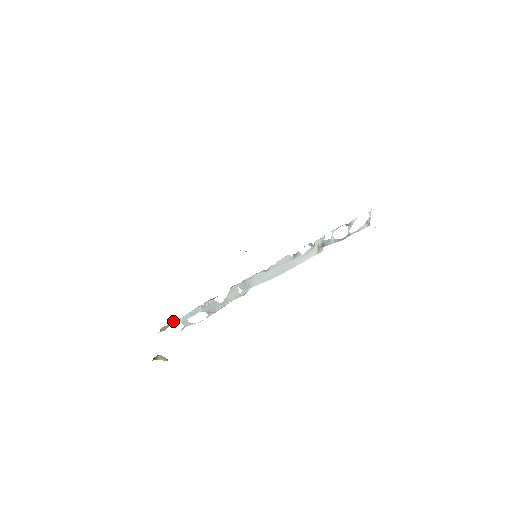
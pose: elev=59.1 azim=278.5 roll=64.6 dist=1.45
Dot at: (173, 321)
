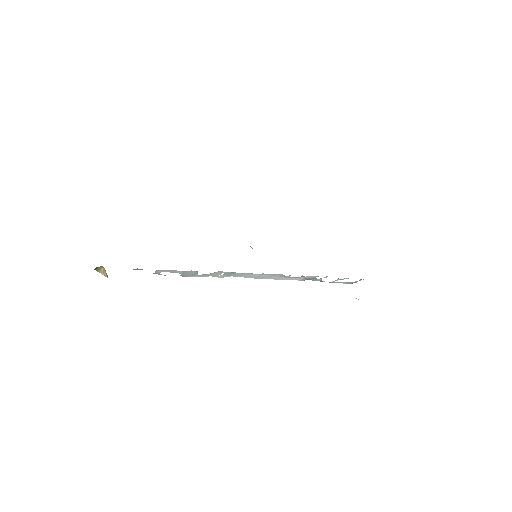
Dot at: occluded
